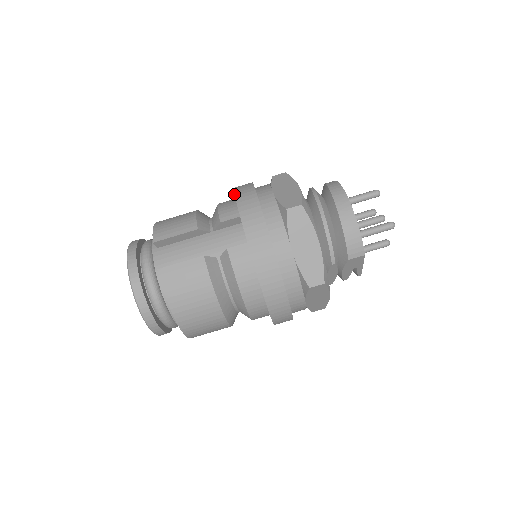
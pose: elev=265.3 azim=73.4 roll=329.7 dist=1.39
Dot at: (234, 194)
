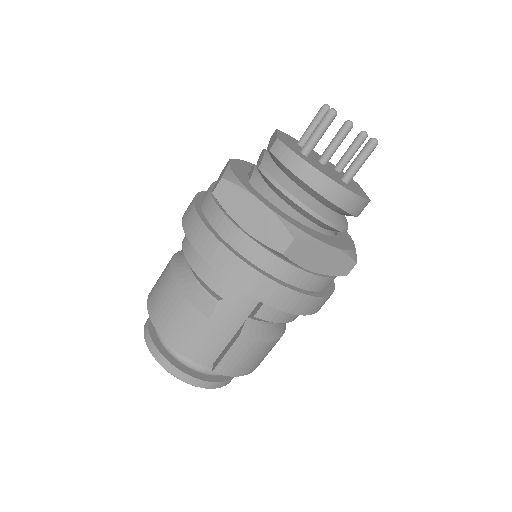
Dot at: occluded
